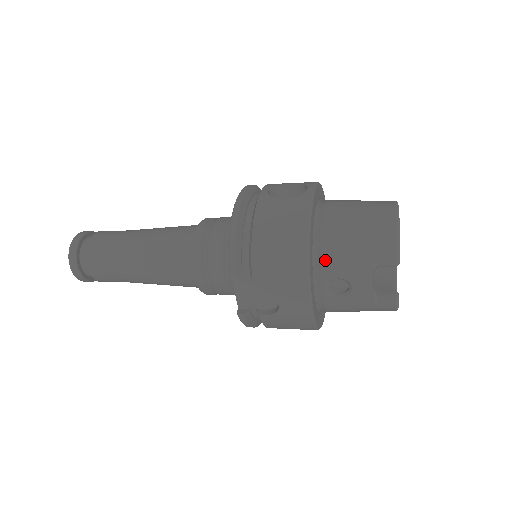
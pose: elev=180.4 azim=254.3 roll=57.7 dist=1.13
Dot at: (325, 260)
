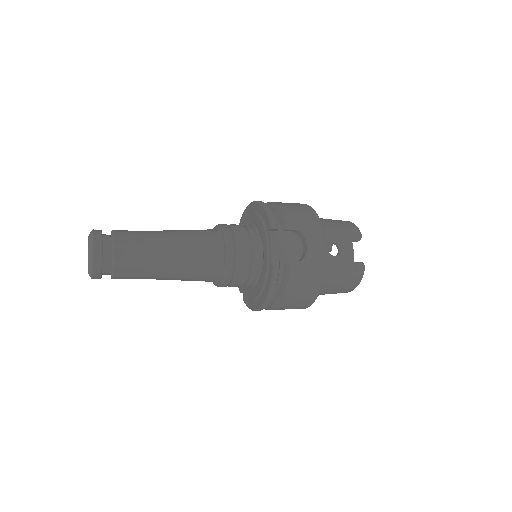
Dot at: occluded
